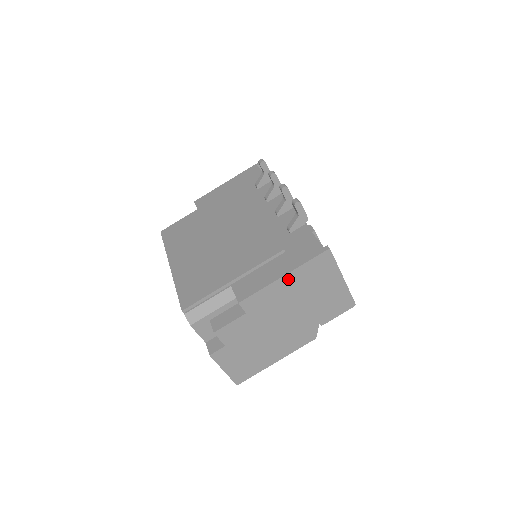
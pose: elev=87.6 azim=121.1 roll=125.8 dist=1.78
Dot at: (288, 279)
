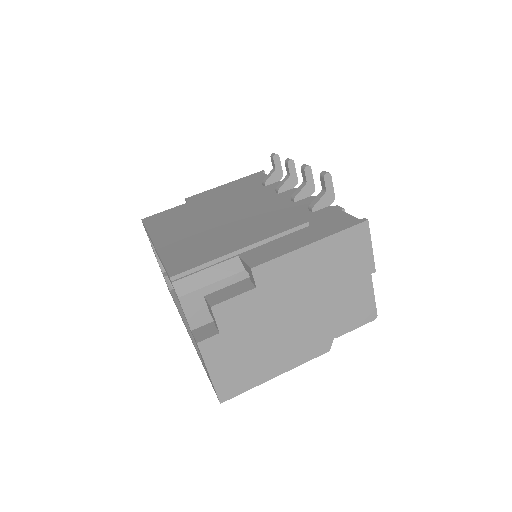
Dot at: (315, 250)
